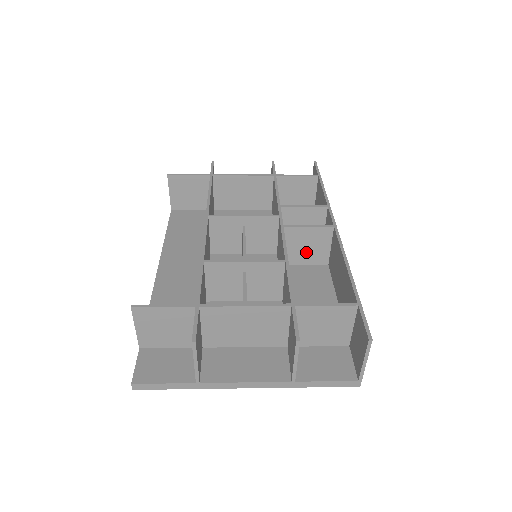
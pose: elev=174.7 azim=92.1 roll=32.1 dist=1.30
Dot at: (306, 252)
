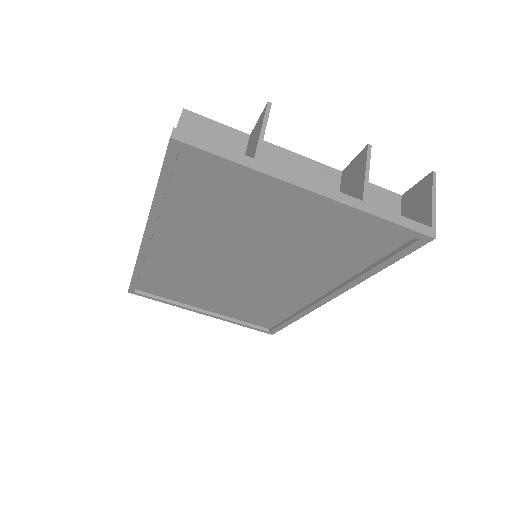
Dot at: occluded
